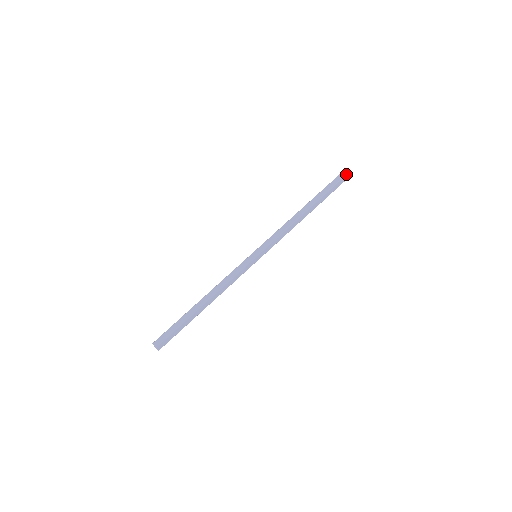
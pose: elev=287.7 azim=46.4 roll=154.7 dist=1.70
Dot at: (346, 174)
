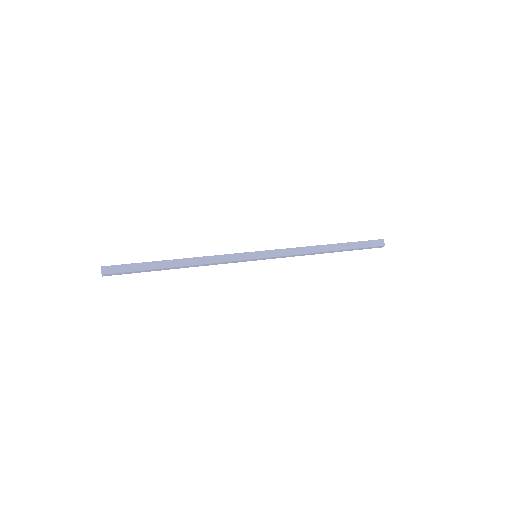
Dot at: (383, 239)
